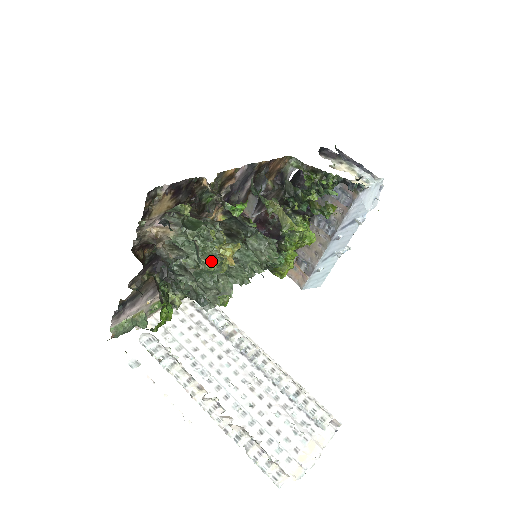
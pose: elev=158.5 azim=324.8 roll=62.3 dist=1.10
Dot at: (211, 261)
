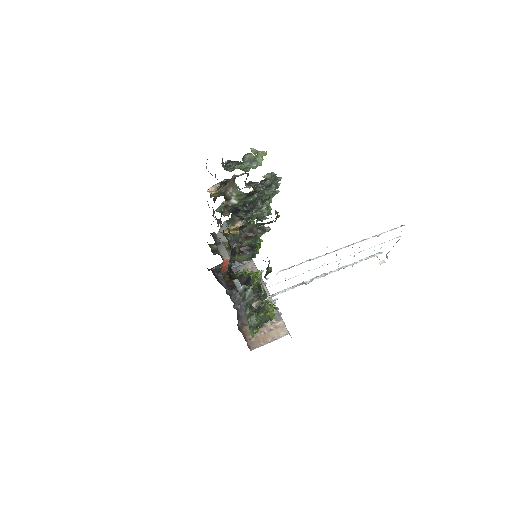
Dot at: (259, 157)
